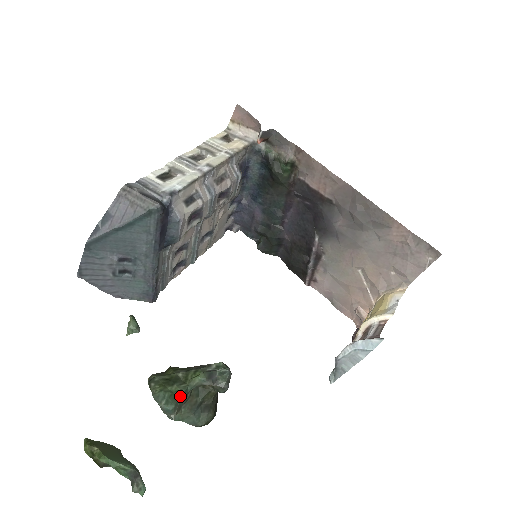
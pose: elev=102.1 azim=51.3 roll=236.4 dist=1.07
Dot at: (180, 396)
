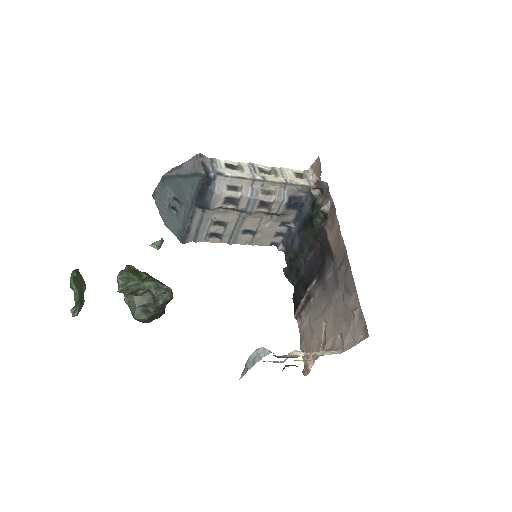
Dot at: (132, 283)
